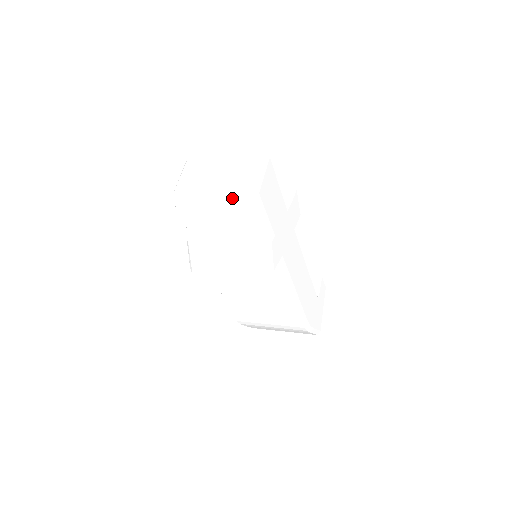
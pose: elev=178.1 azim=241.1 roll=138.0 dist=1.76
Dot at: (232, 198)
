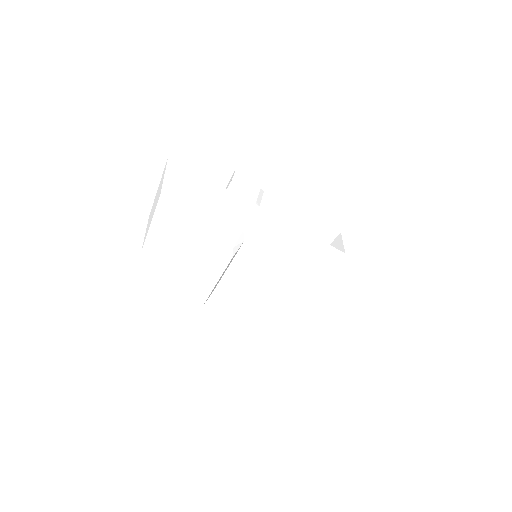
Dot at: (159, 212)
